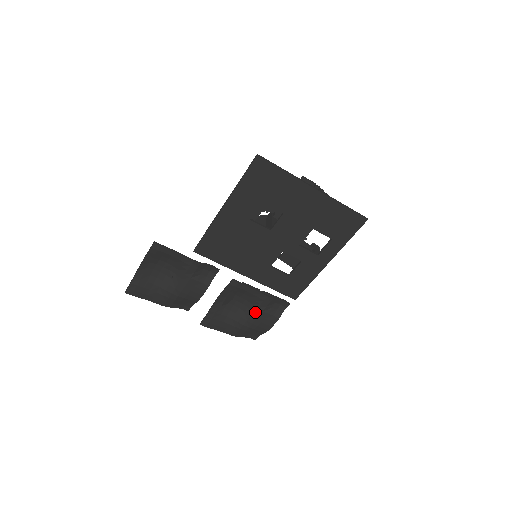
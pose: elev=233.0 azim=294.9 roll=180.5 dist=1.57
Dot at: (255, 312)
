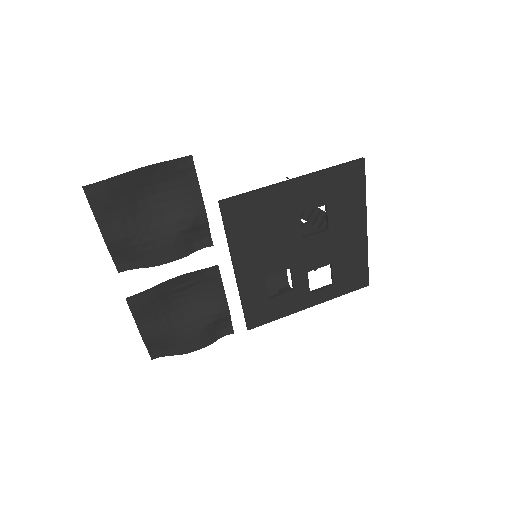
Dot at: (196, 321)
